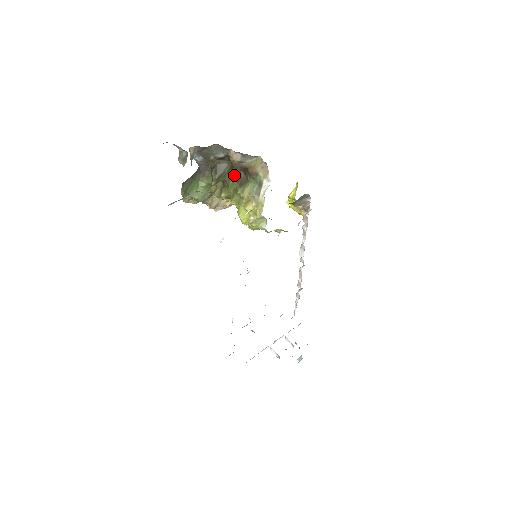
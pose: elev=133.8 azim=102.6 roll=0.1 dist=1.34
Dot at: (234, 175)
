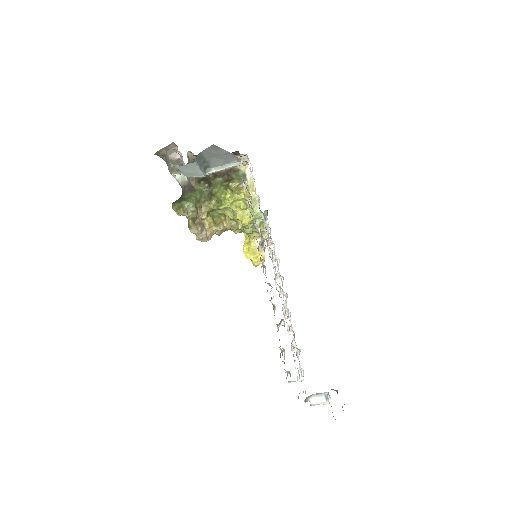
Dot at: (220, 178)
